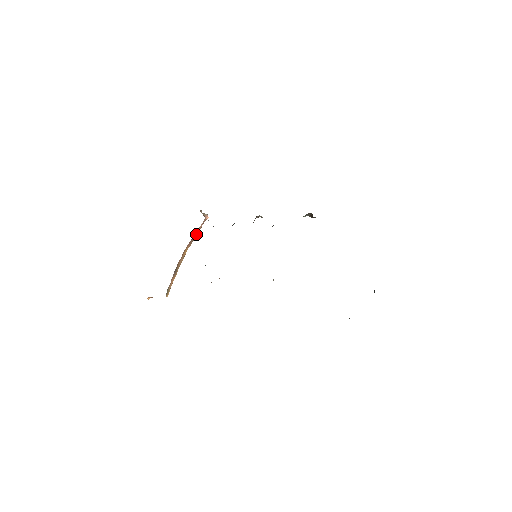
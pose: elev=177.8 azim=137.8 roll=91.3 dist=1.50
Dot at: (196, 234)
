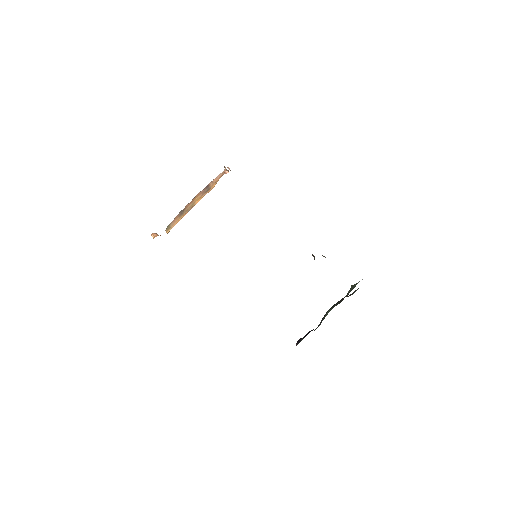
Dot at: (212, 185)
